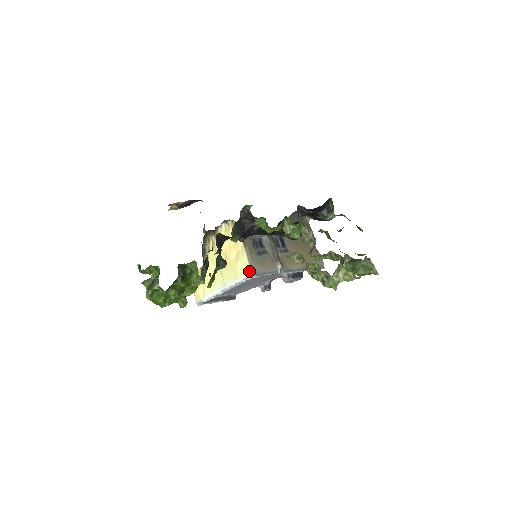
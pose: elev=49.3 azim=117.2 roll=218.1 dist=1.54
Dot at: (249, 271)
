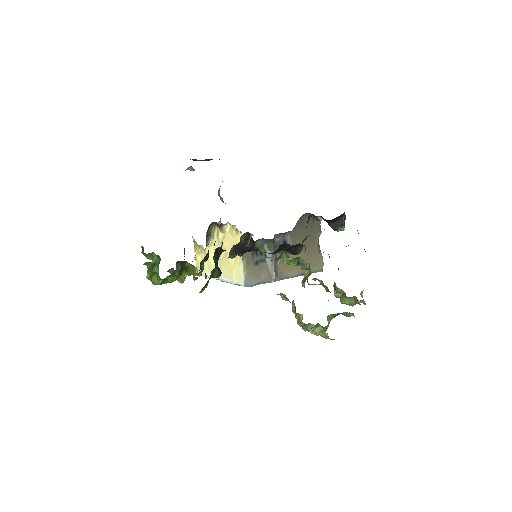
Dot at: (242, 281)
